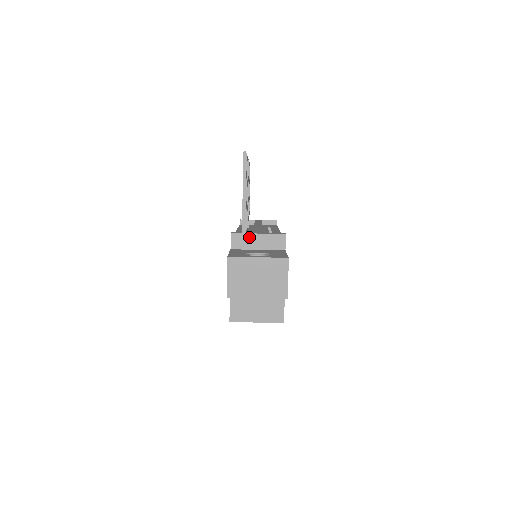
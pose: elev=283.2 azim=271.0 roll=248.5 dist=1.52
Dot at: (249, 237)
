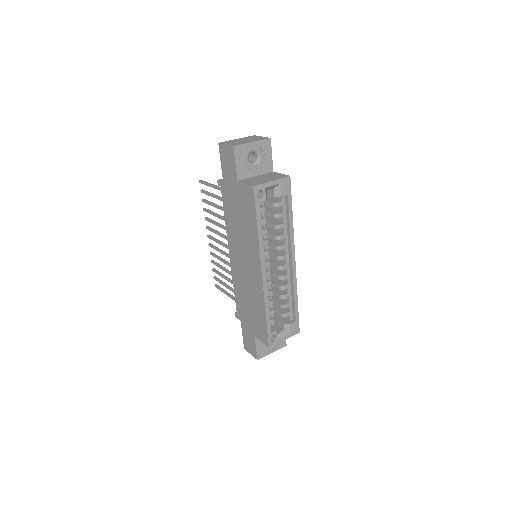
Dot at: occluded
